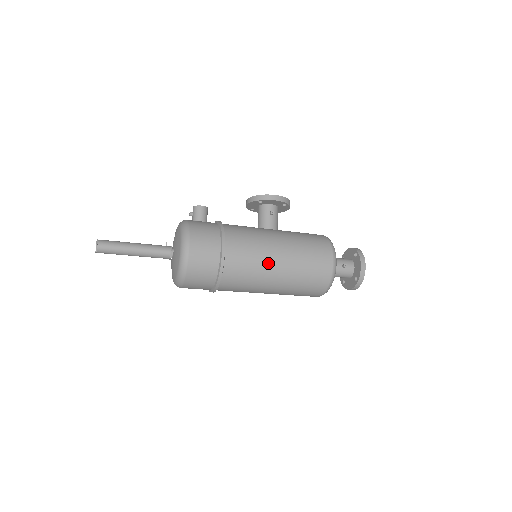
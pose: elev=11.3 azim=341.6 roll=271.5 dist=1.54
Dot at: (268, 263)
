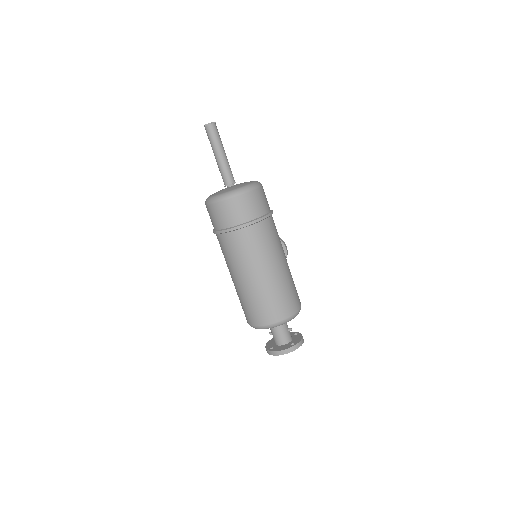
Dot at: (280, 254)
